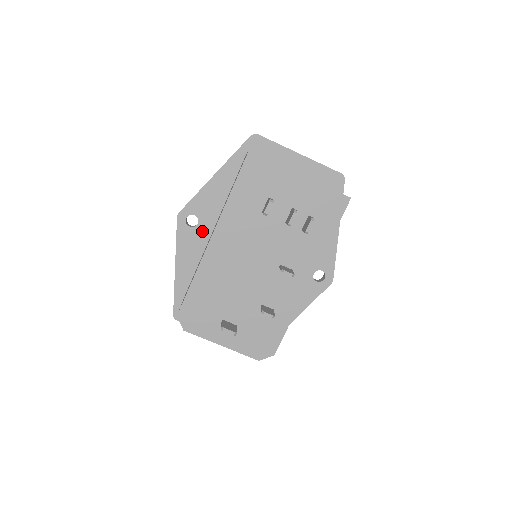
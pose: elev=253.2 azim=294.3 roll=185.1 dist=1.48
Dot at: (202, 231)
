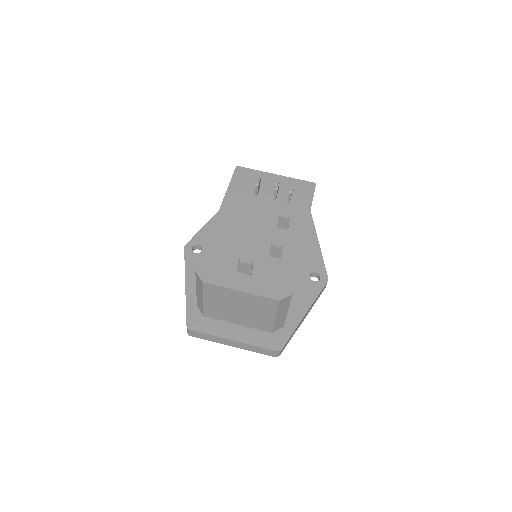
Dot at: occluded
